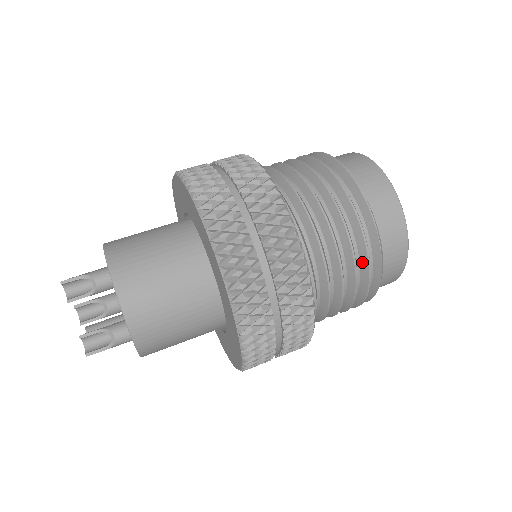
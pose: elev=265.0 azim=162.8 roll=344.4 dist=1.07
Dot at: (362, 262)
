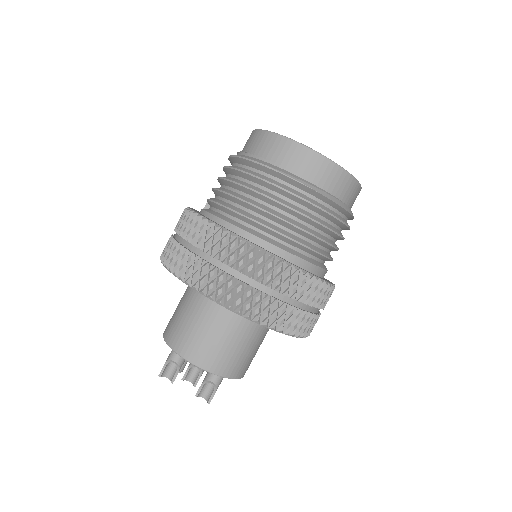
Dot at: (310, 208)
